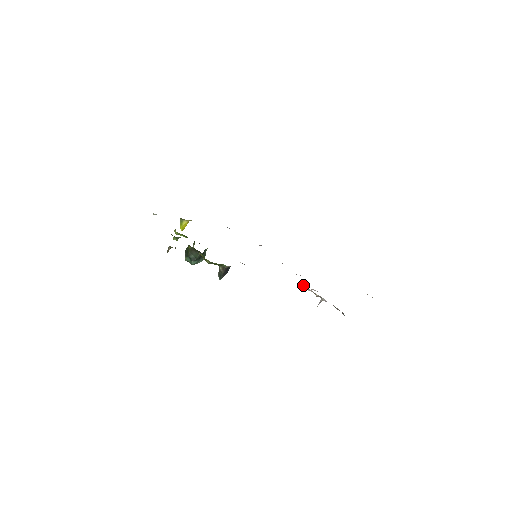
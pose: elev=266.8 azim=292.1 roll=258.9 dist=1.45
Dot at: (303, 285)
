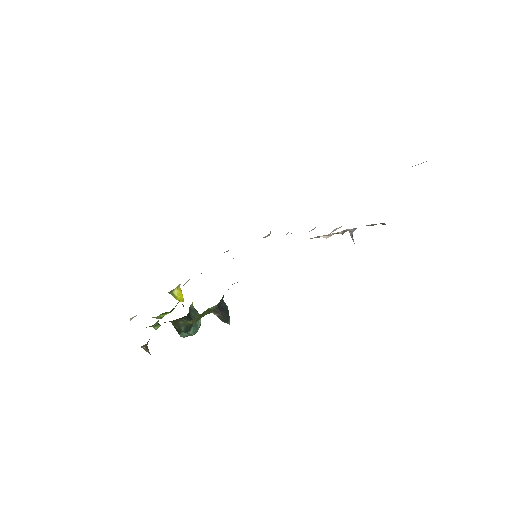
Dot at: occluded
